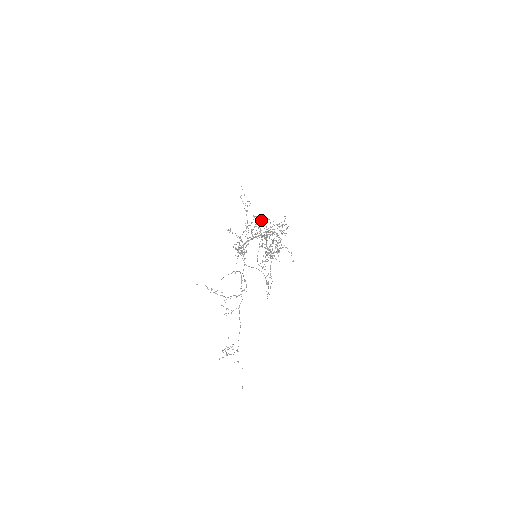
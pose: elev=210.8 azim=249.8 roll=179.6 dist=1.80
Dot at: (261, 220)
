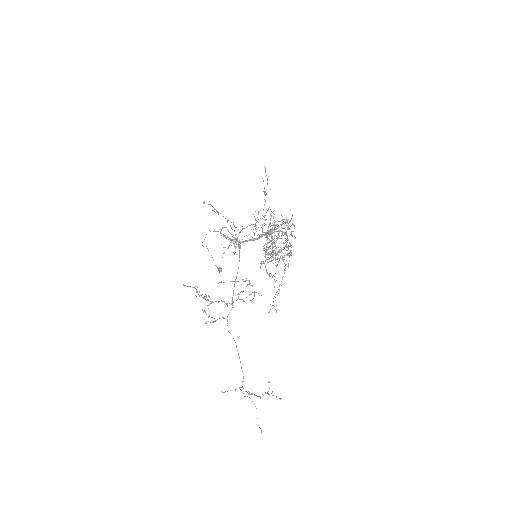
Dot at: (270, 213)
